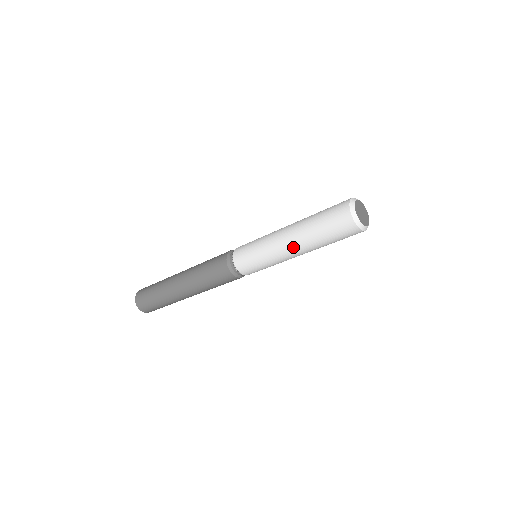
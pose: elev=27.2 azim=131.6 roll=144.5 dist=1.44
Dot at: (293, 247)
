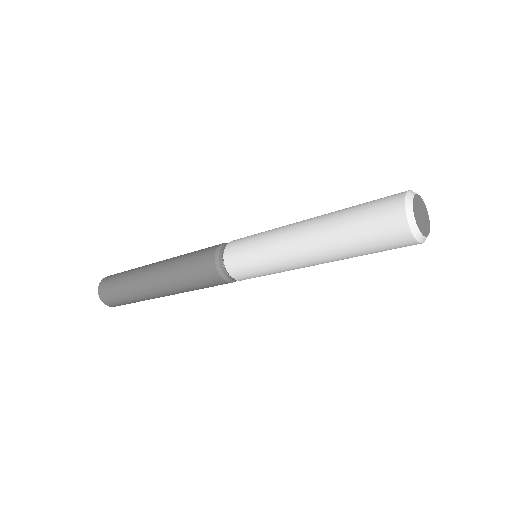
Dot at: (313, 258)
